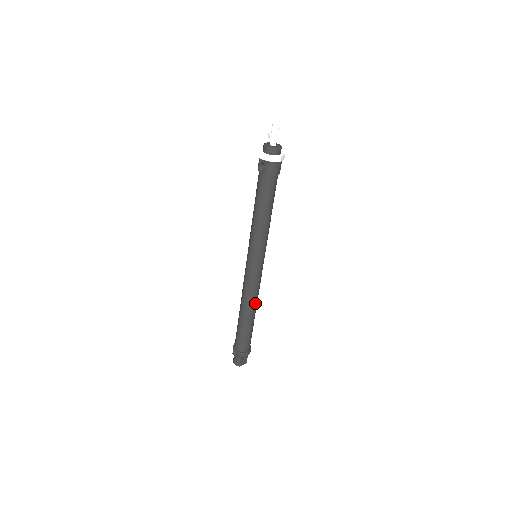
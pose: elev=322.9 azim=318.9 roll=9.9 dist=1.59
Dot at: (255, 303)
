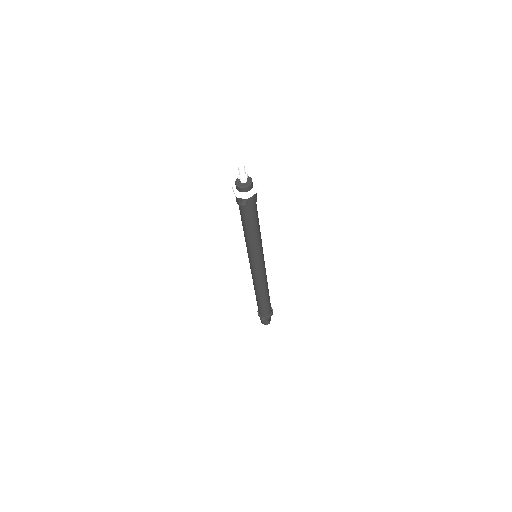
Dot at: (267, 283)
